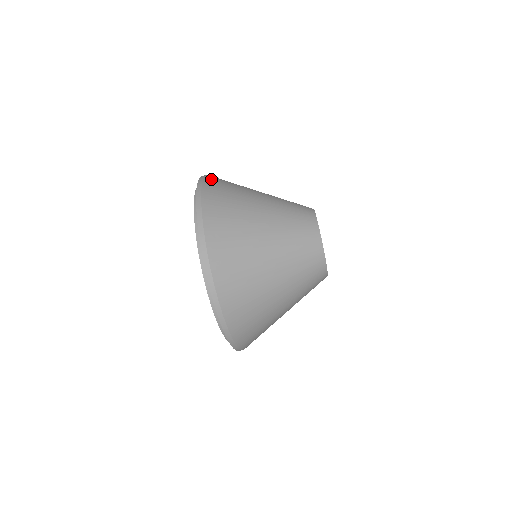
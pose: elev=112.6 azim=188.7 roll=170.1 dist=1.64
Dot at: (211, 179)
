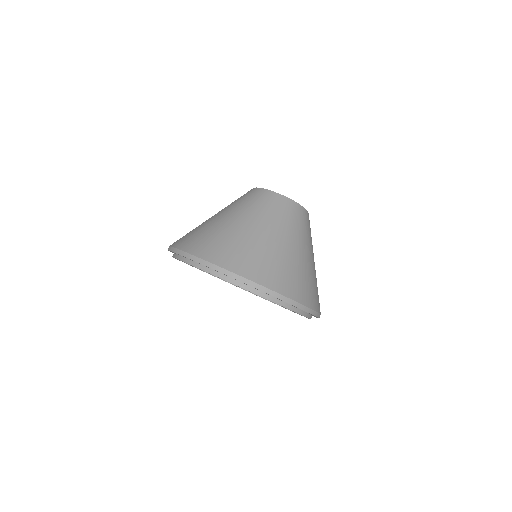
Dot at: (191, 248)
